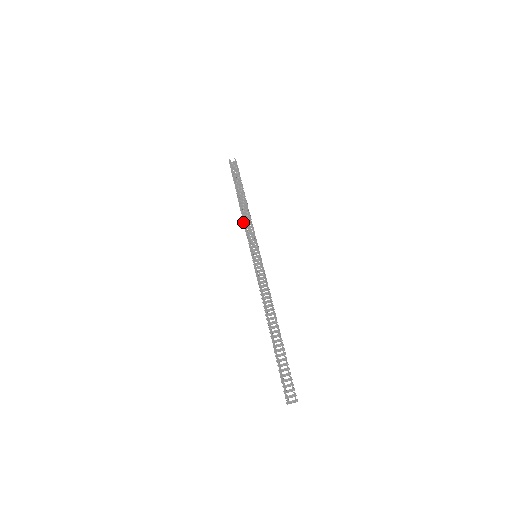
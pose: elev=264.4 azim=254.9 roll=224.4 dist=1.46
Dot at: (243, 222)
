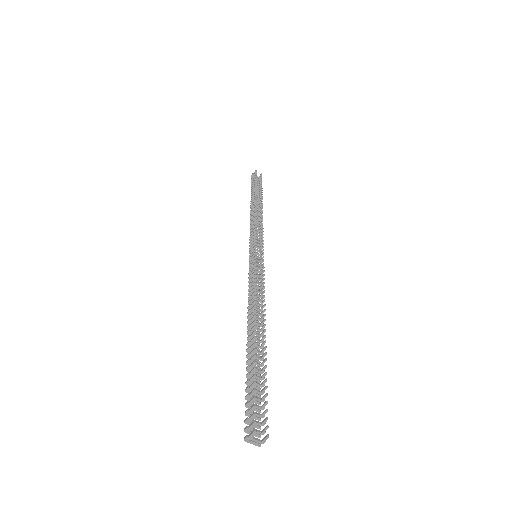
Dot at: (251, 221)
